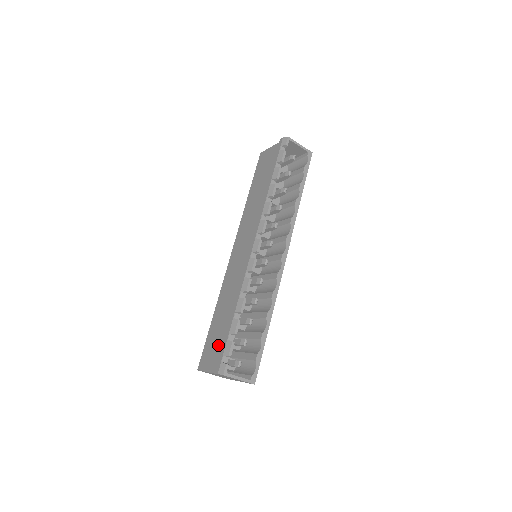
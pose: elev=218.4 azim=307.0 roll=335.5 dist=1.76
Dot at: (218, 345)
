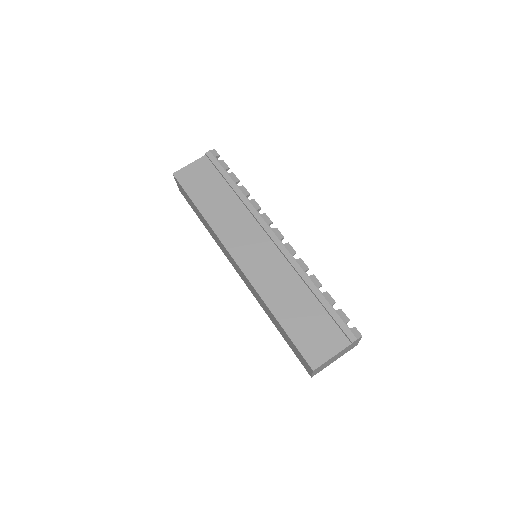
Dot at: (321, 328)
